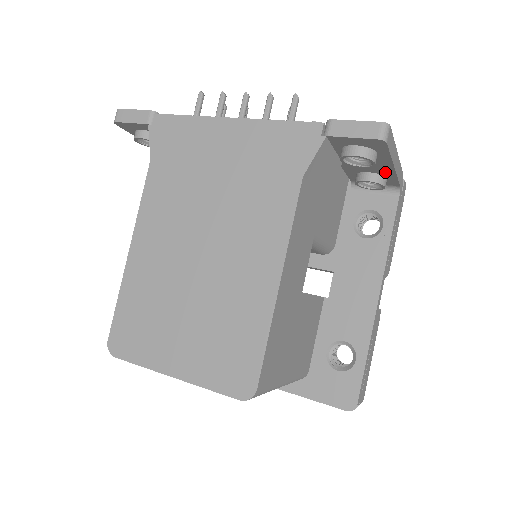
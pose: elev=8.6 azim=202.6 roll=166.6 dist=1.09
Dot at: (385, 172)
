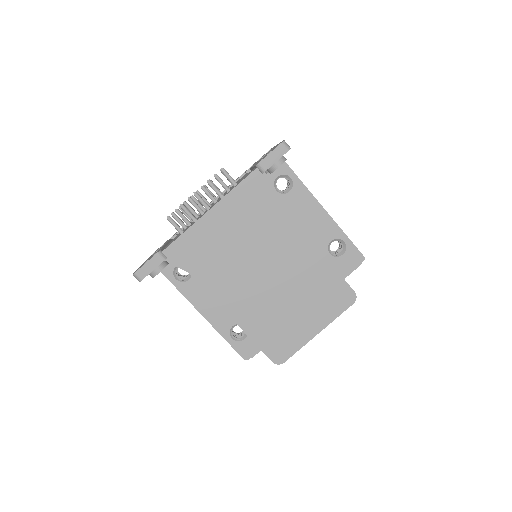
Dot at: occluded
